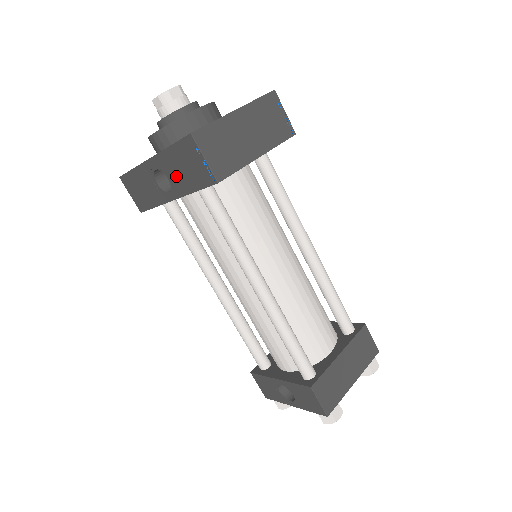
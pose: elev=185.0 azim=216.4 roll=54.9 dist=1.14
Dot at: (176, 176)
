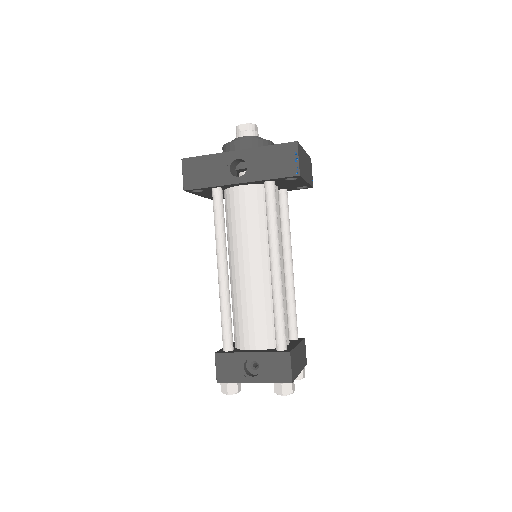
Dot at: (258, 166)
